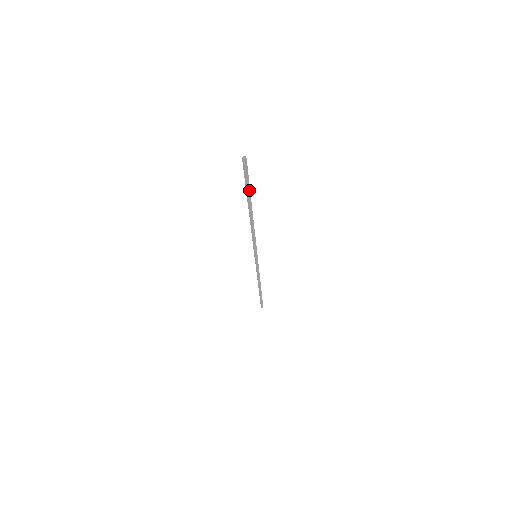
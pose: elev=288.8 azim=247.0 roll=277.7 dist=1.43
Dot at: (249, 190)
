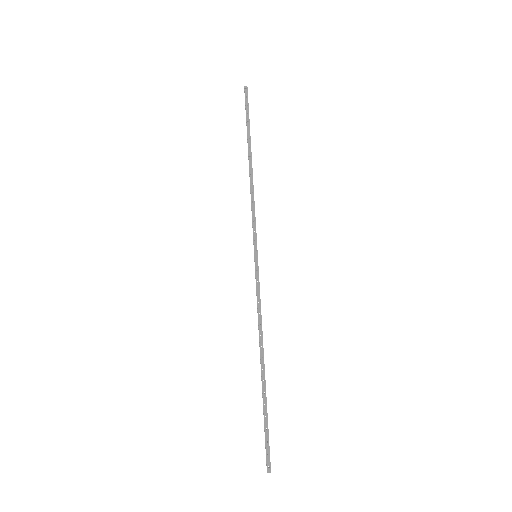
Dot at: (249, 125)
